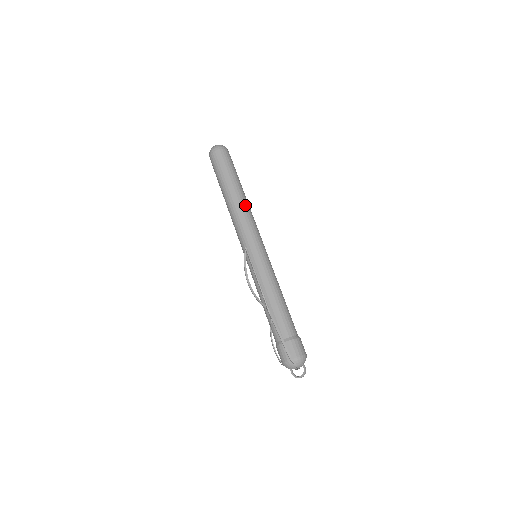
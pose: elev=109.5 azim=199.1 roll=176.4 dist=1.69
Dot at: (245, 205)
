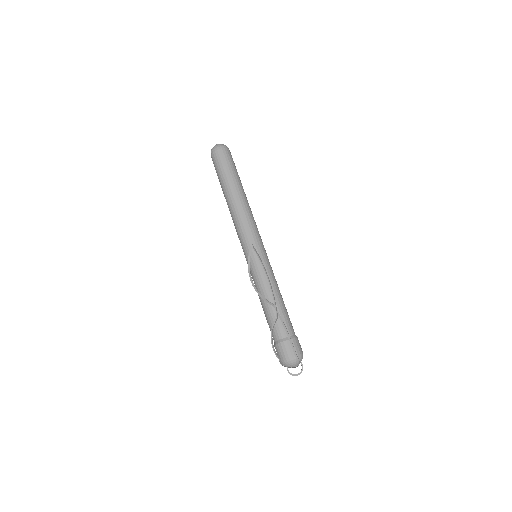
Dot at: (249, 206)
